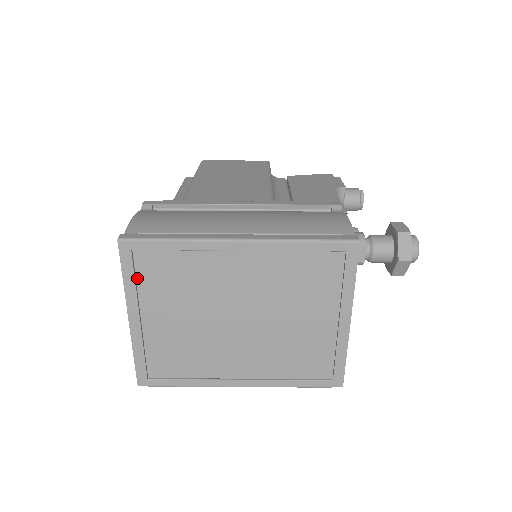
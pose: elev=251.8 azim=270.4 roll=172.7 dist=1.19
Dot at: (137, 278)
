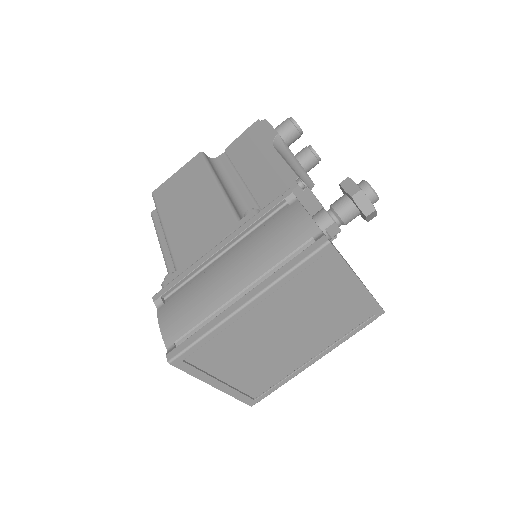
Dot at: (199, 367)
